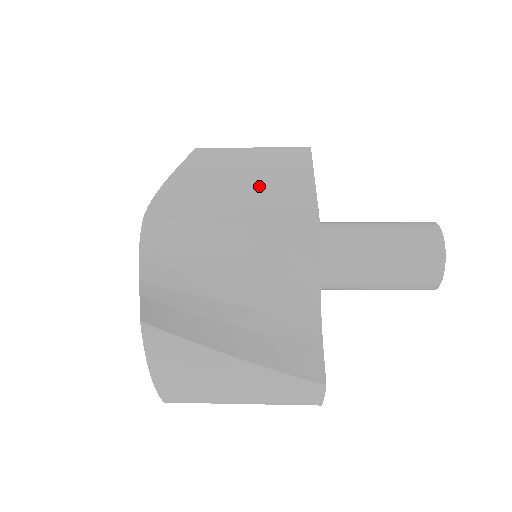
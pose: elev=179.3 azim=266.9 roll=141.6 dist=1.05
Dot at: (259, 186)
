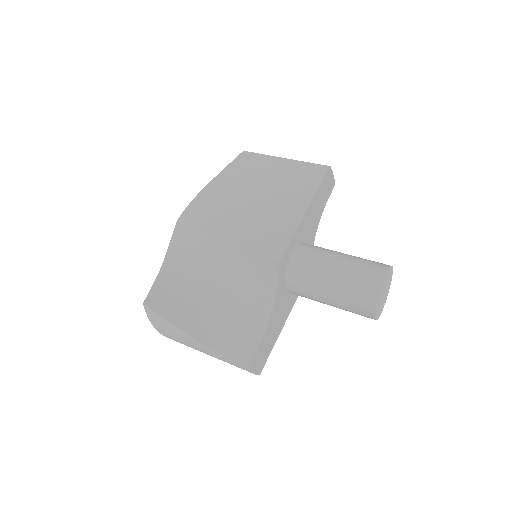
Dot at: (264, 206)
